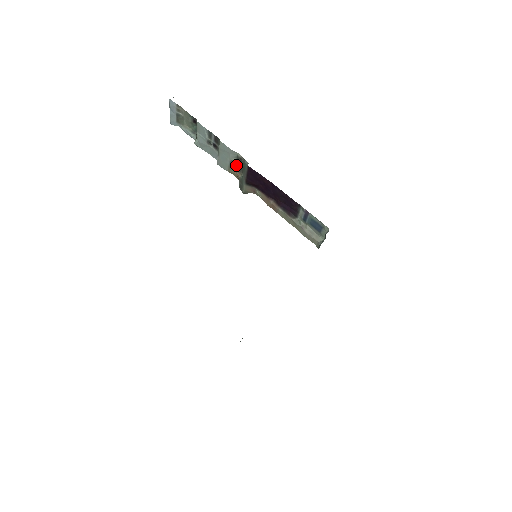
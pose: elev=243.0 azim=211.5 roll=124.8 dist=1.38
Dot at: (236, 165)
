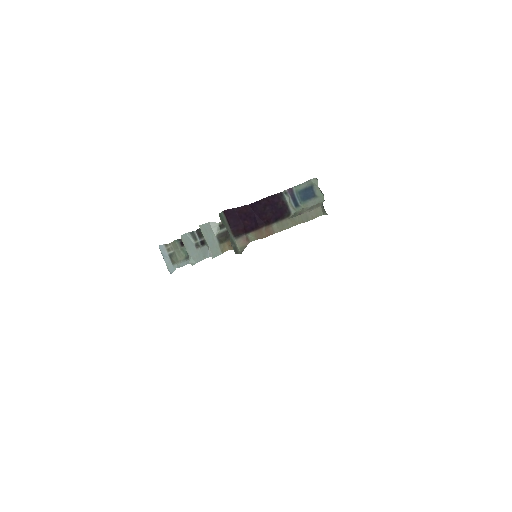
Dot at: (223, 236)
